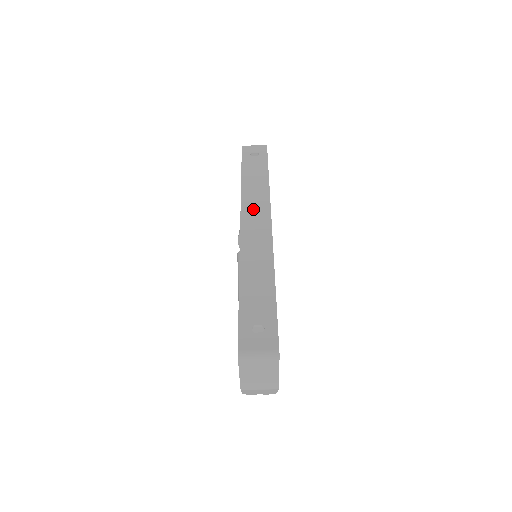
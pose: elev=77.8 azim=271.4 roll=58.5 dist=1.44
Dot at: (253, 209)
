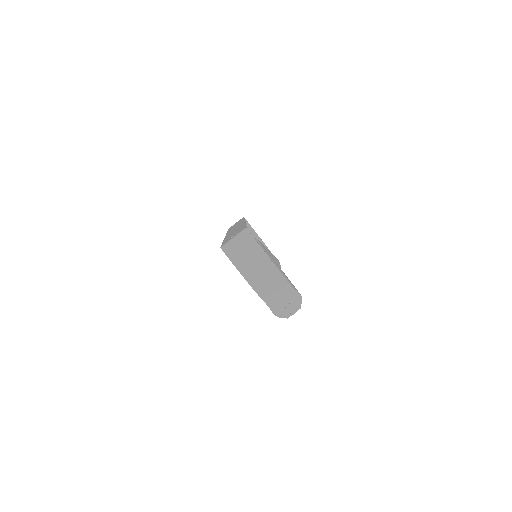
Dot at: (233, 228)
